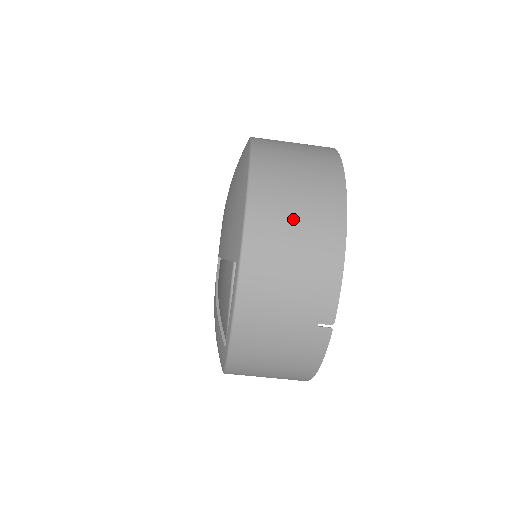
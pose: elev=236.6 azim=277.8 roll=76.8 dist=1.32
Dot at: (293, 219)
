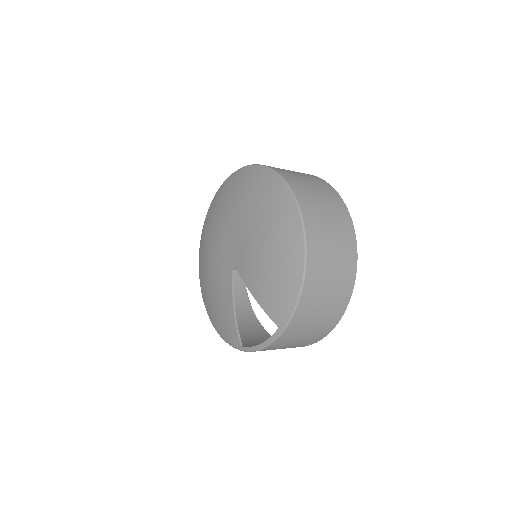
Dot at: (322, 305)
